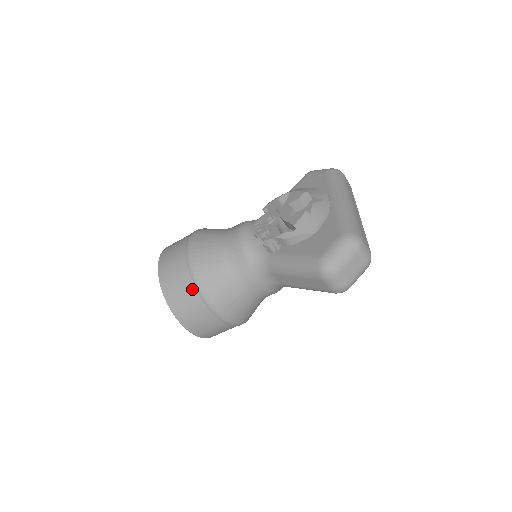
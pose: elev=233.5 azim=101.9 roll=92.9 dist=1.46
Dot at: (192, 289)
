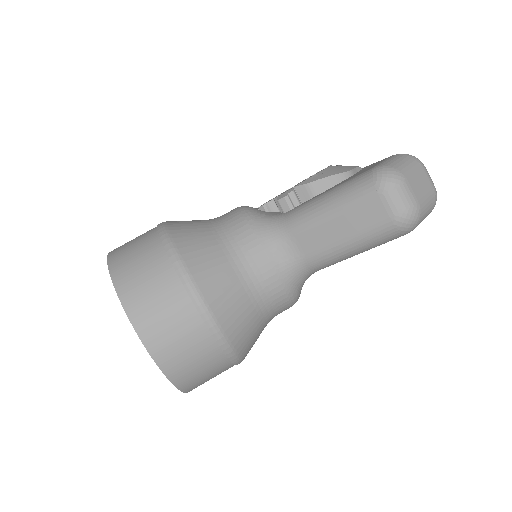
Dot at: (163, 261)
